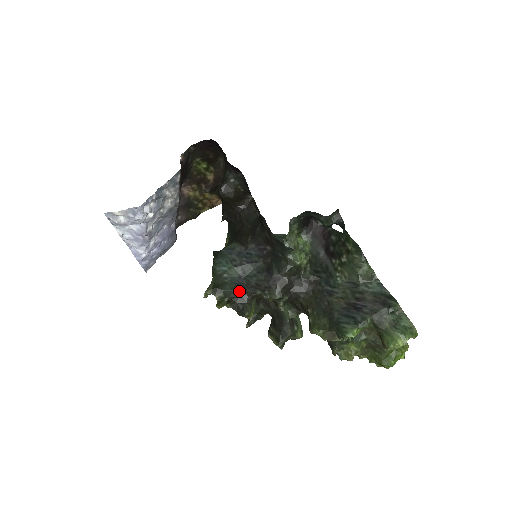
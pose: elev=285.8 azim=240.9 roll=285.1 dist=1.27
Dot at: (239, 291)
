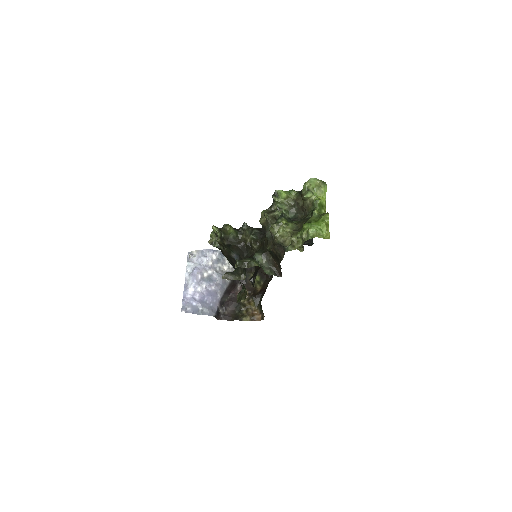
Dot at: occluded
